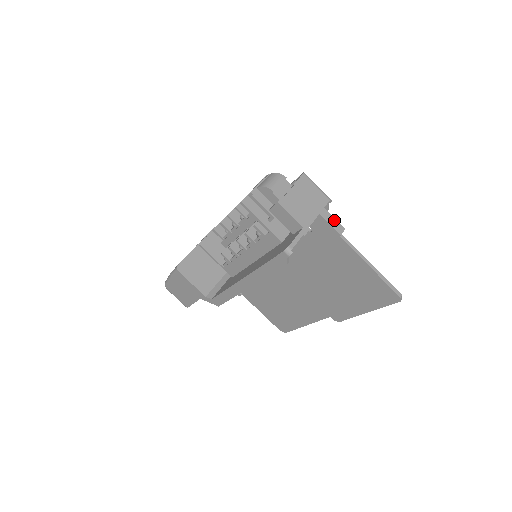
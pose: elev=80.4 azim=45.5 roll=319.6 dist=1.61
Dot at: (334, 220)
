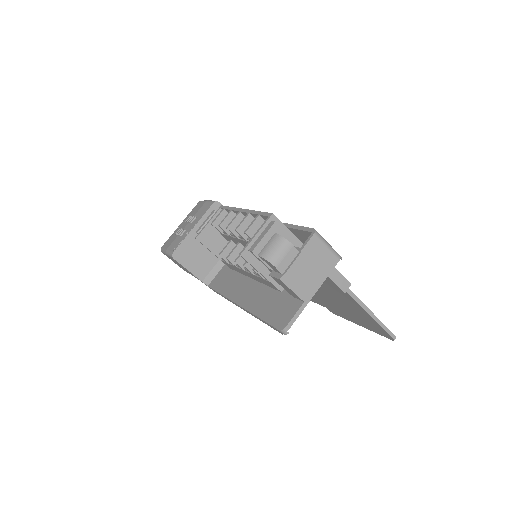
Dot at: (341, 277)
